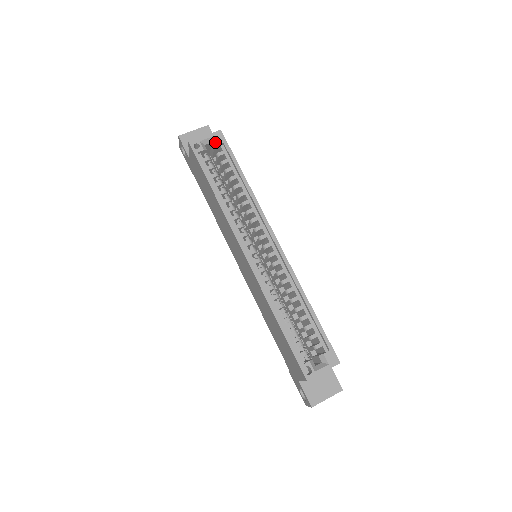
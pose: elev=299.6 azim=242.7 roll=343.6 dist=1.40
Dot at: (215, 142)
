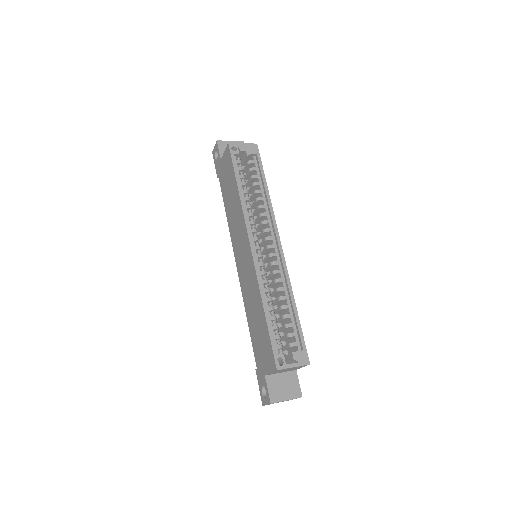
Dot at: (250, 151)
